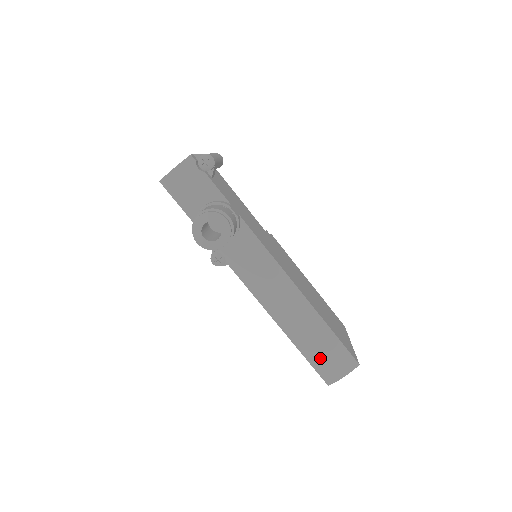
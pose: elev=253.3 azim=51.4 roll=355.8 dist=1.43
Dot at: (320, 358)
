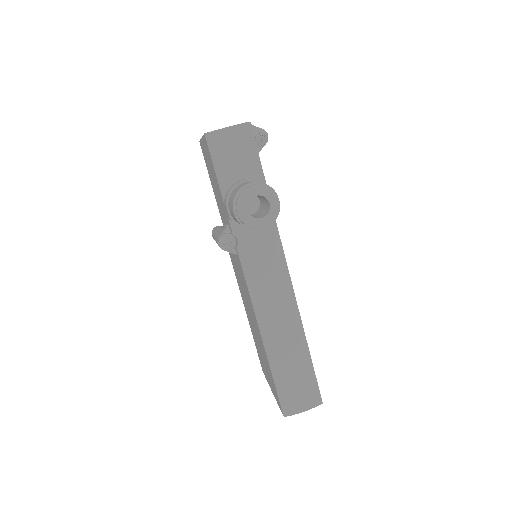
Dot at: (289, 384)
